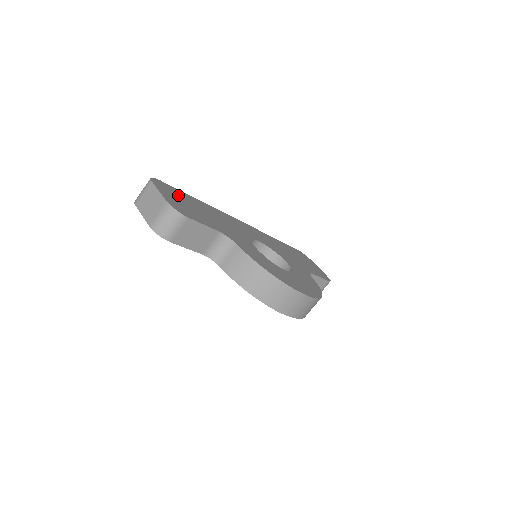
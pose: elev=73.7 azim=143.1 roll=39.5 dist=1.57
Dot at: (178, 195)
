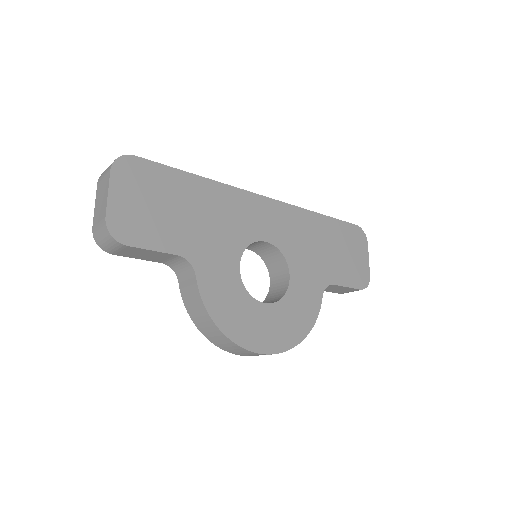
Dot at: (151, 185)
